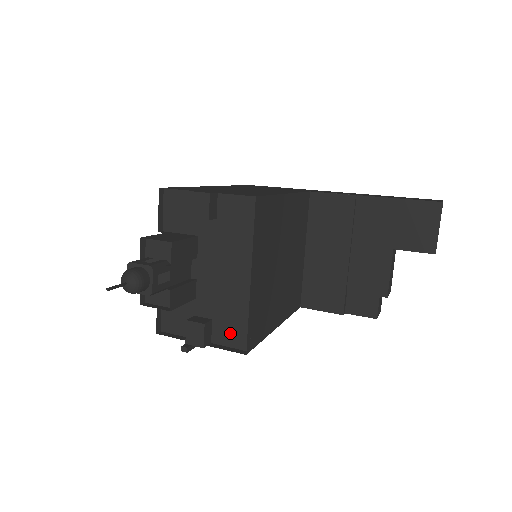
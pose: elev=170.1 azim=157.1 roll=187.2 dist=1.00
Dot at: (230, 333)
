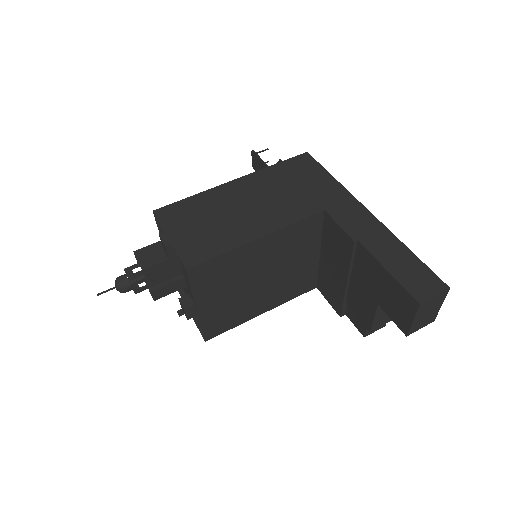
Dot at: occluded
